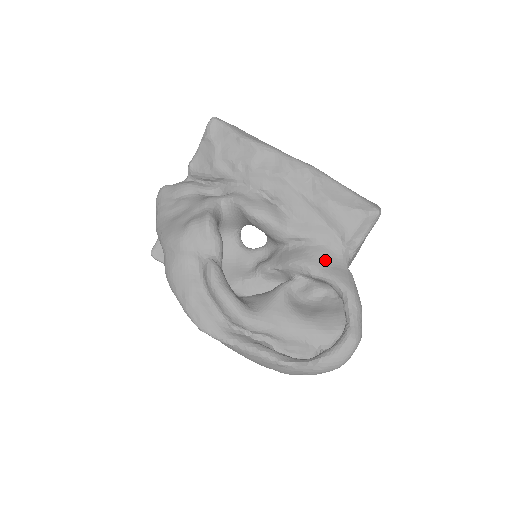
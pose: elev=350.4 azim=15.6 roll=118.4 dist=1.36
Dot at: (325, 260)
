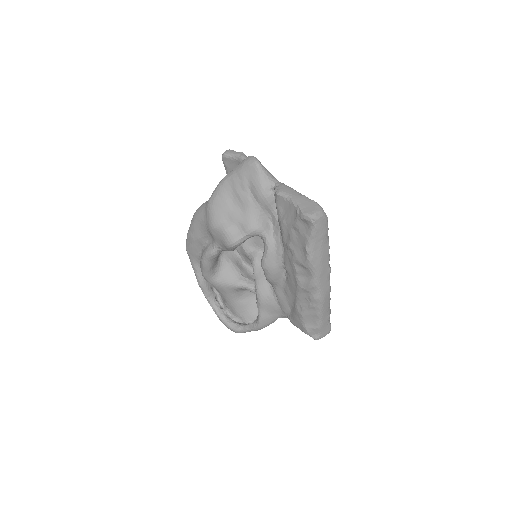
Dot at: (270, 310)
